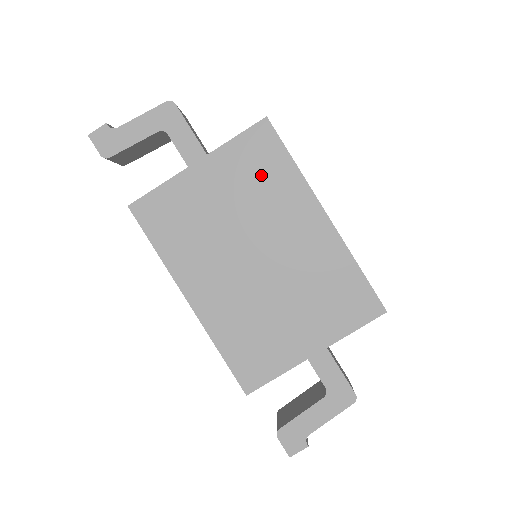
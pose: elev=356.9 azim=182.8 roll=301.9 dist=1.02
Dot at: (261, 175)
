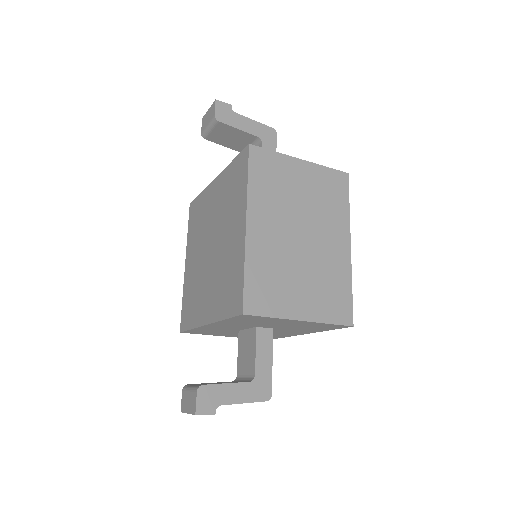
Dot at: (330, 196)
